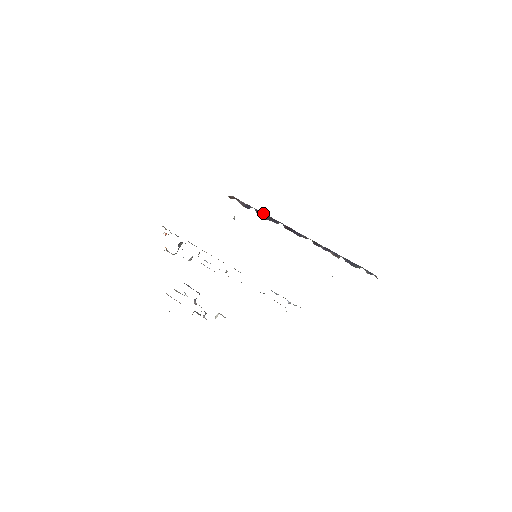
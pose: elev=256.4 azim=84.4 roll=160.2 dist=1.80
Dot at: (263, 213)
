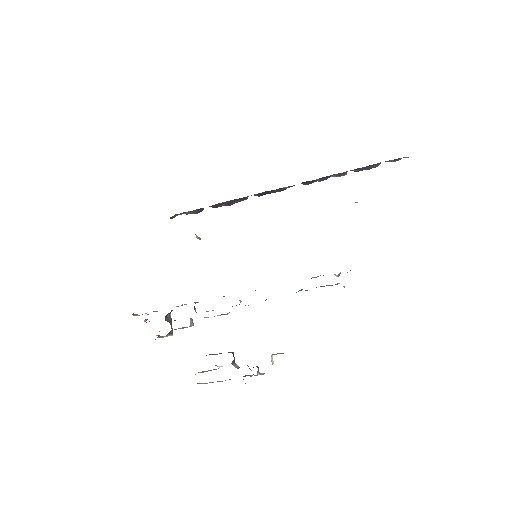
Dot at: (222, 203)
